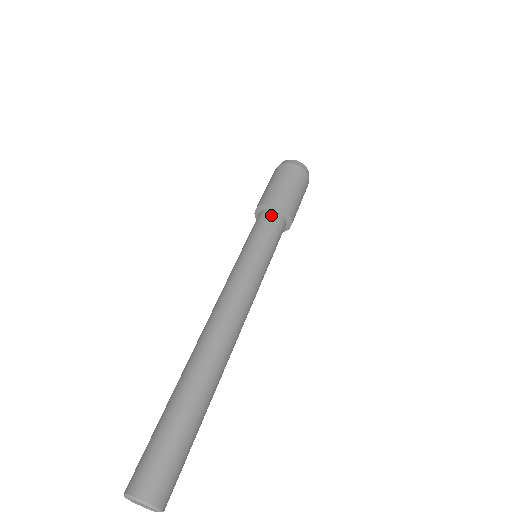
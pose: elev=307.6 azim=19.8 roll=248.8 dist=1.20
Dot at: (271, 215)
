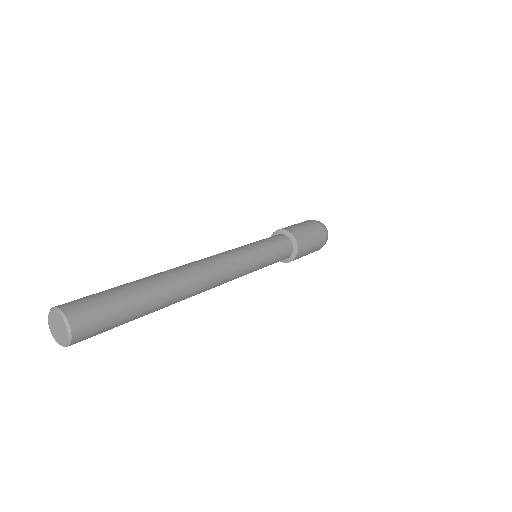
Dot at: (283, 237)
